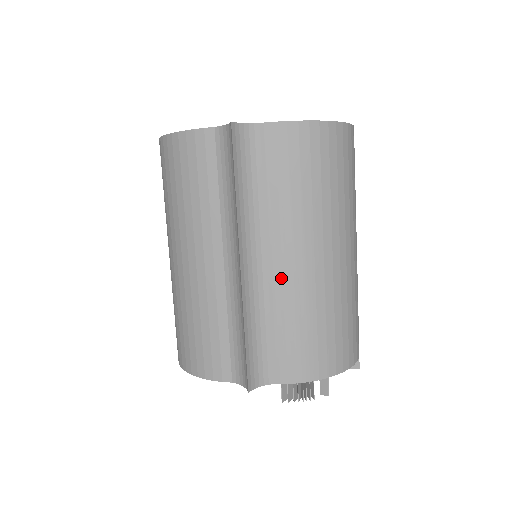
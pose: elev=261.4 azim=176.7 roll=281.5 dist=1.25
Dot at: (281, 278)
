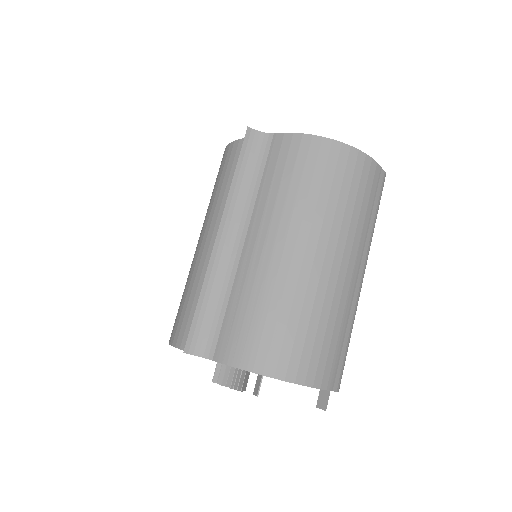
Dot at: (249, 260)
